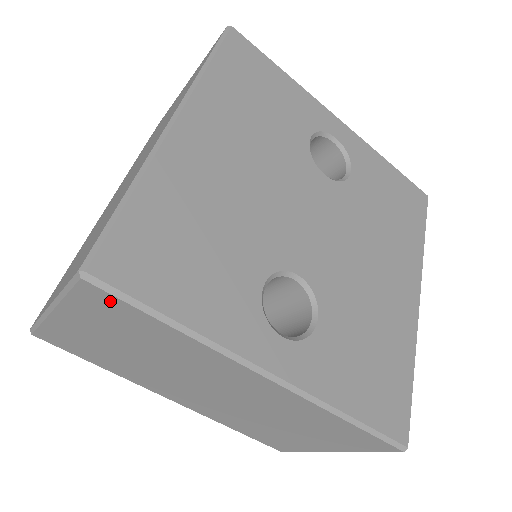
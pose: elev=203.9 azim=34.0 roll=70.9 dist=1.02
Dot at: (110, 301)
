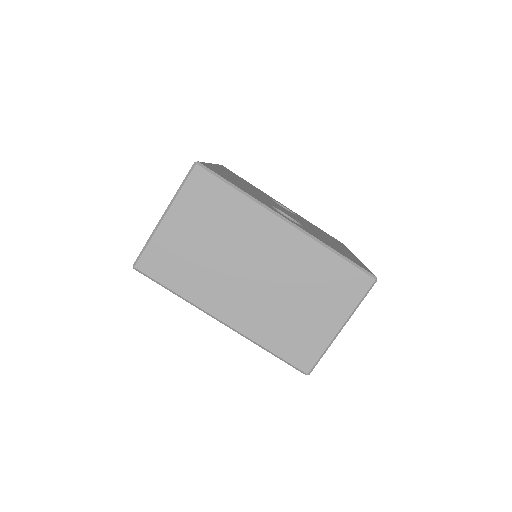
Dot at: (207, 180)
